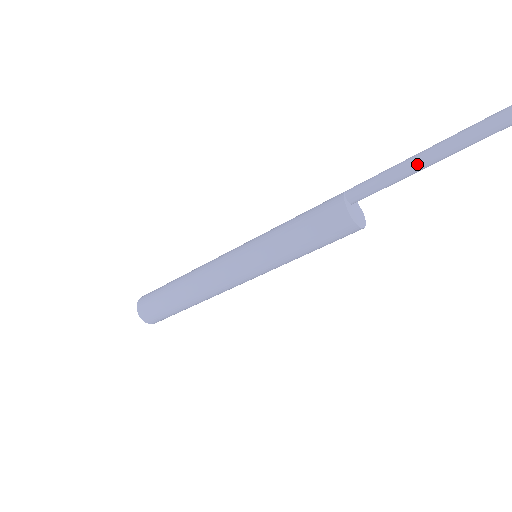
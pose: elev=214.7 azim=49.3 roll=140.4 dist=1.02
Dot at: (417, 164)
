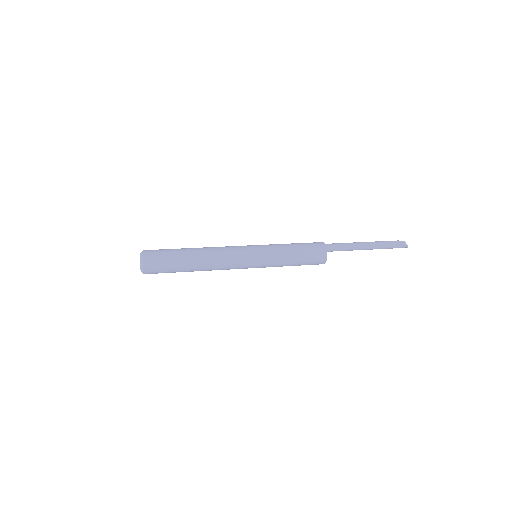
Dot at: (363, 249)
